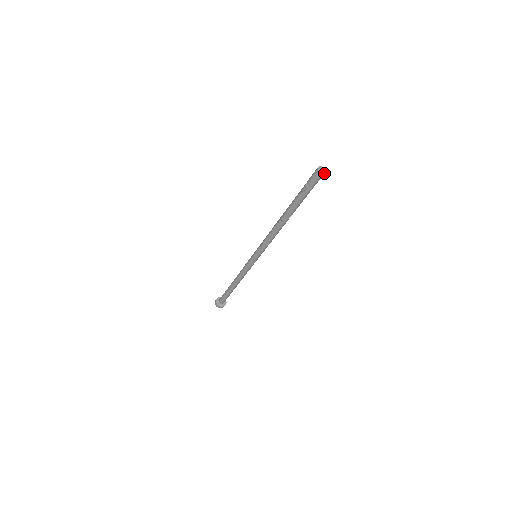
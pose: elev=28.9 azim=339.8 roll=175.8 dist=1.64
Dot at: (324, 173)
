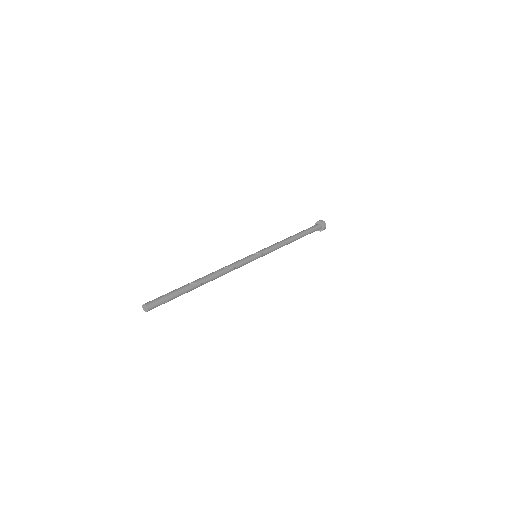
Dot at: (148, 308)
